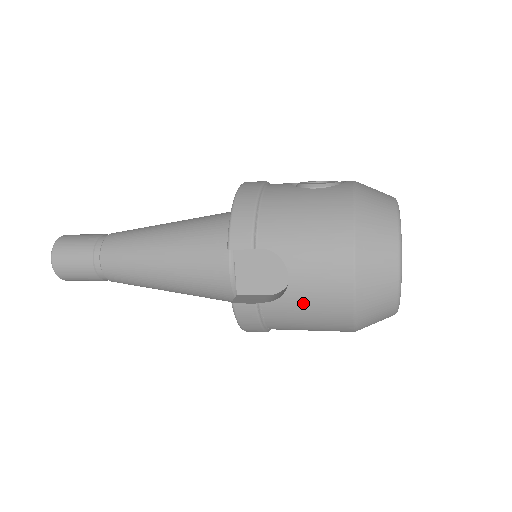
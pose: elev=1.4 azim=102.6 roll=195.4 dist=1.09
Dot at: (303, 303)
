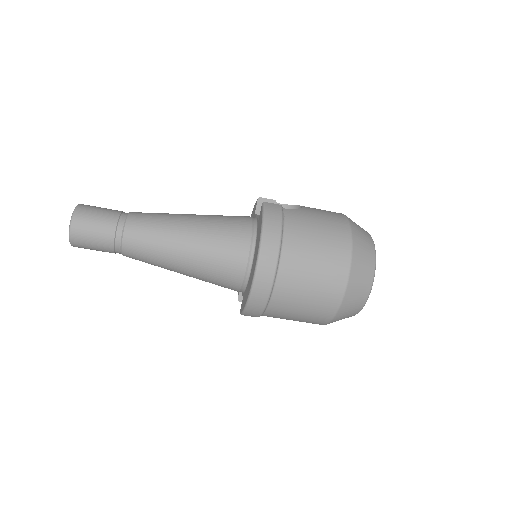
Dot at: (314, 214)
